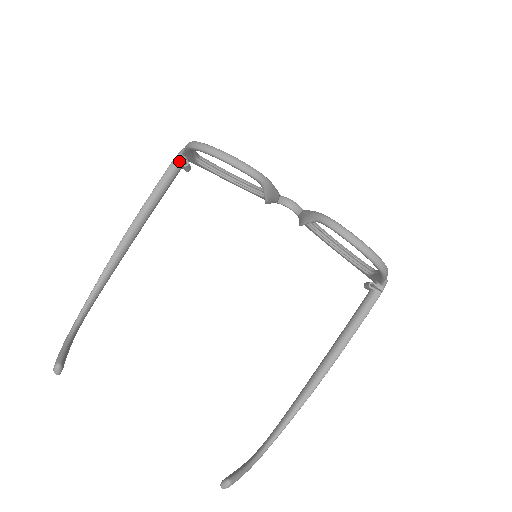
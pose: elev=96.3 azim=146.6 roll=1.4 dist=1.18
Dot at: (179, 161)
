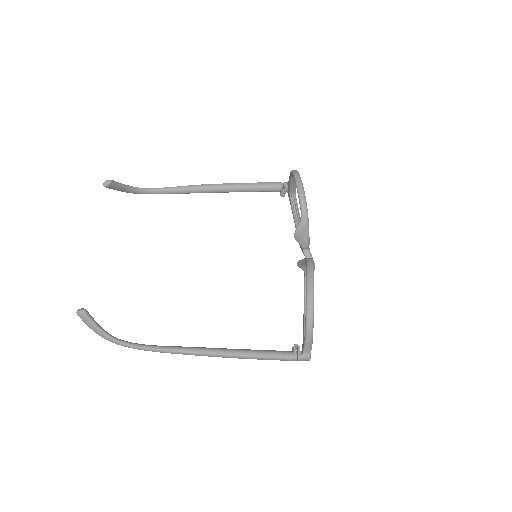
Dot at: (282, 185)
